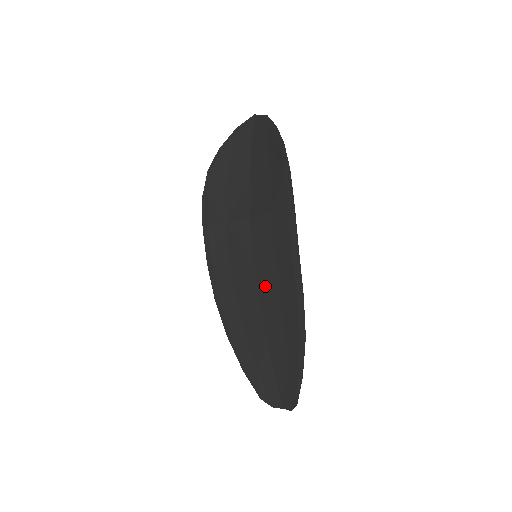
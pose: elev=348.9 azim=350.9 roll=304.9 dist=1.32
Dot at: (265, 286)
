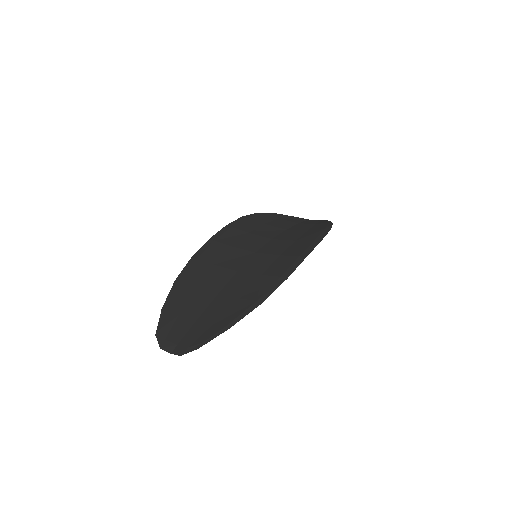
Dot at: (251, 268)
